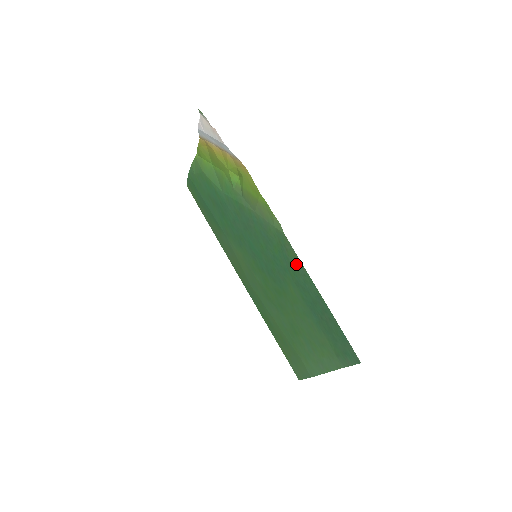
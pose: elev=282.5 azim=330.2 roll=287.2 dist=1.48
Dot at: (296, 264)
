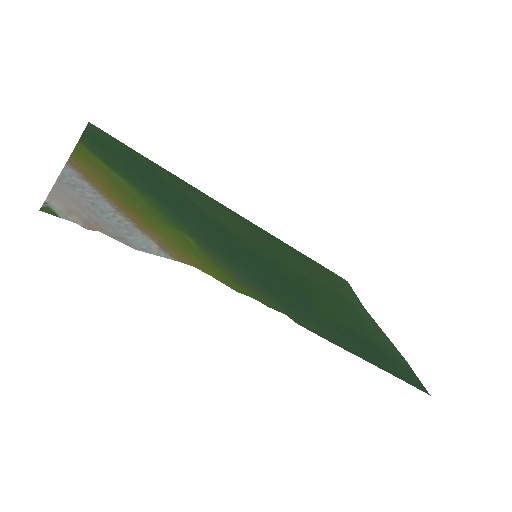
Dot at: (325, 332)
